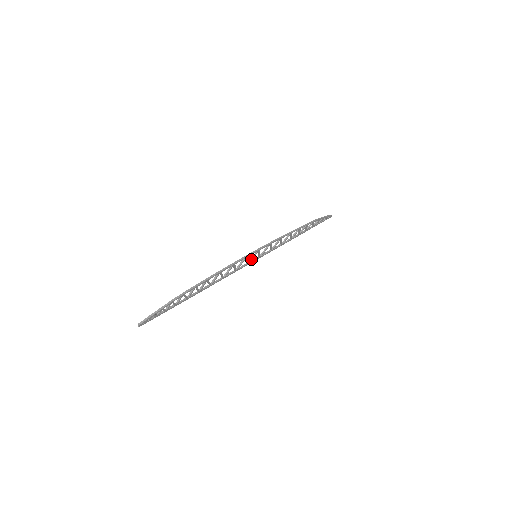
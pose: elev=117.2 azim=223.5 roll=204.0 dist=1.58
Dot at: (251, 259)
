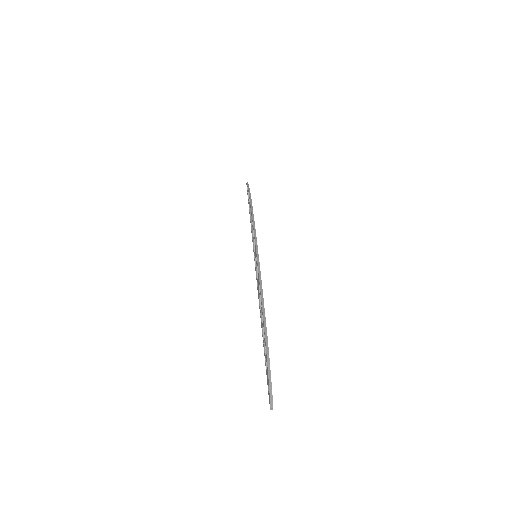
Dot at: occluded
